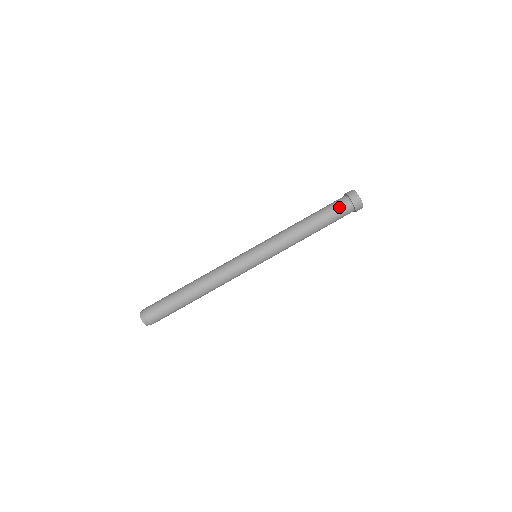
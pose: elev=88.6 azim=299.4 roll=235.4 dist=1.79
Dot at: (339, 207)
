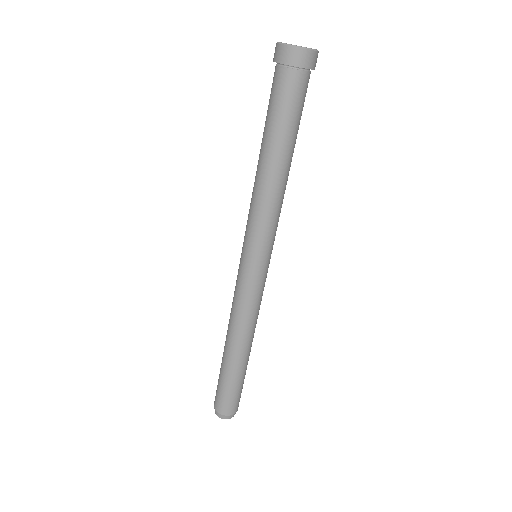
Dot at: (288, 95)
